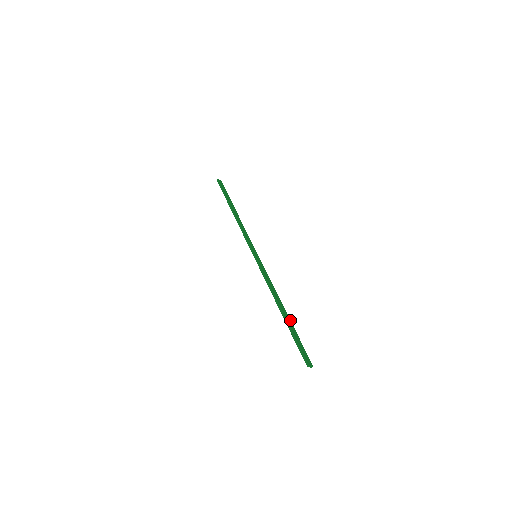
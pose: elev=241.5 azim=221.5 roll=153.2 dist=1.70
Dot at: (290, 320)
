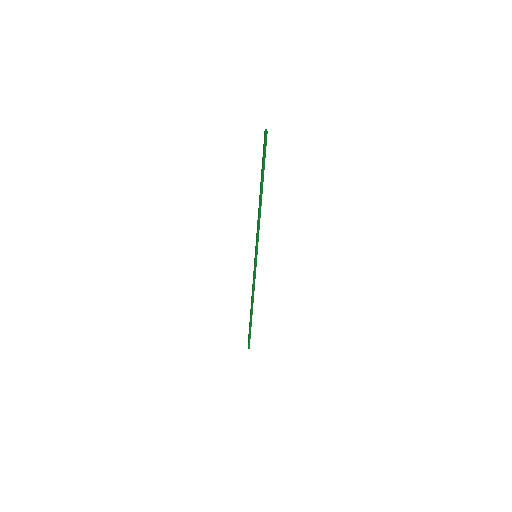
Dot at: occluded
